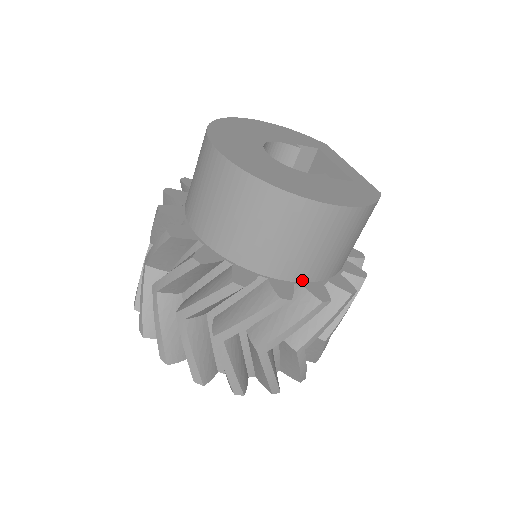
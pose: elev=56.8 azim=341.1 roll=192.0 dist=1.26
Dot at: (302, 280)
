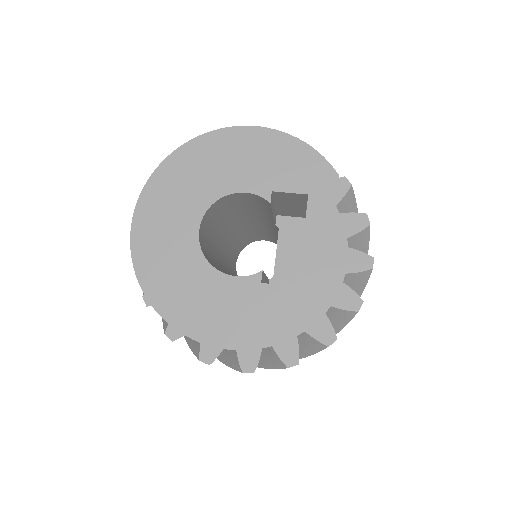
Dot at: occluded
